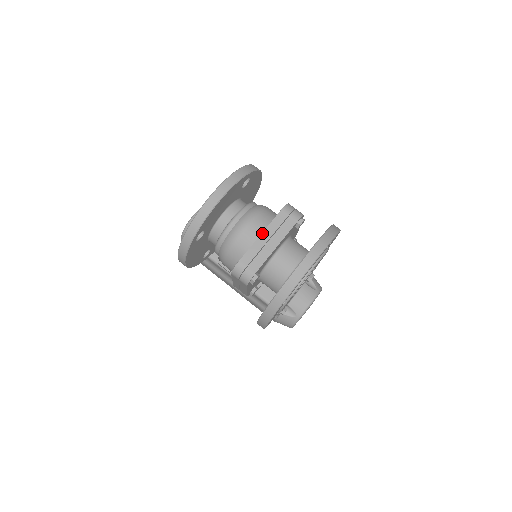
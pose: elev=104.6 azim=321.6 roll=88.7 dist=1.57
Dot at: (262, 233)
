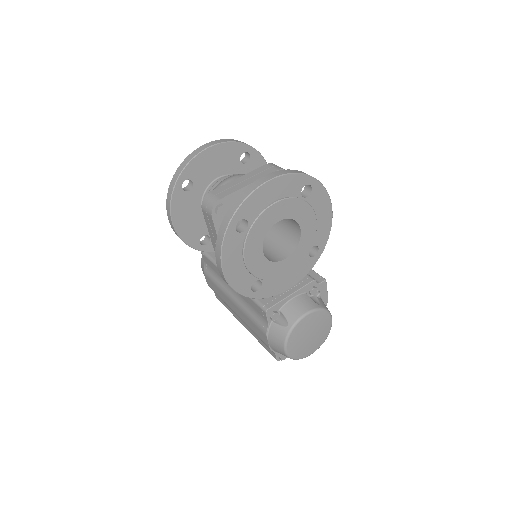
Dot at: (240, 177)
